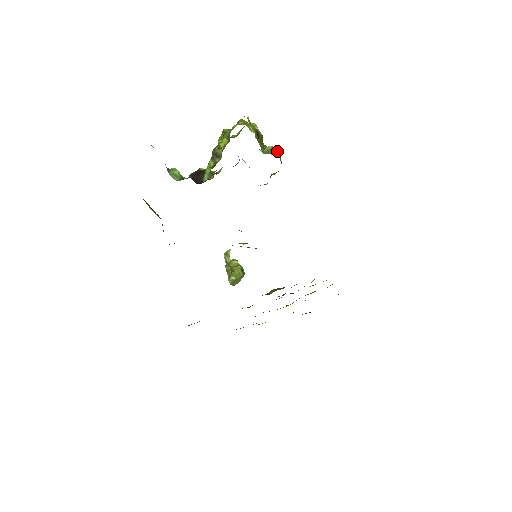
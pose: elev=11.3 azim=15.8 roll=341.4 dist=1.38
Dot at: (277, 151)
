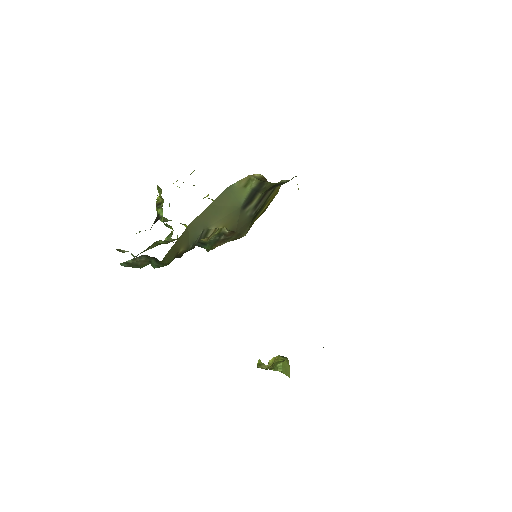
Dot at: occluded
